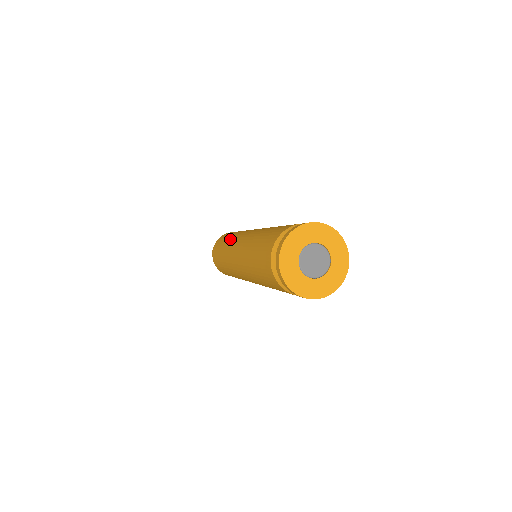
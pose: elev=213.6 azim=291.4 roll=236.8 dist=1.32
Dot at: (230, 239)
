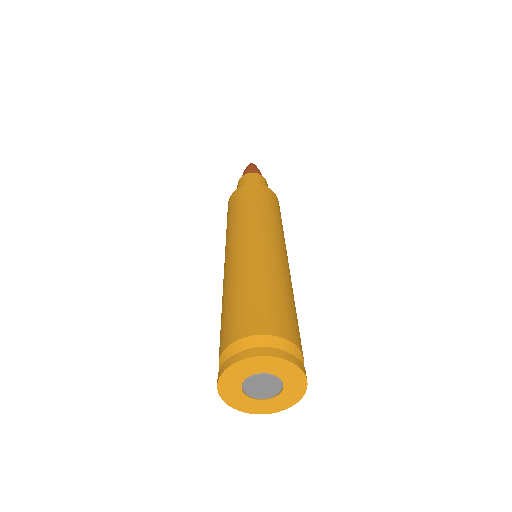
Dot at: (234, 223)
